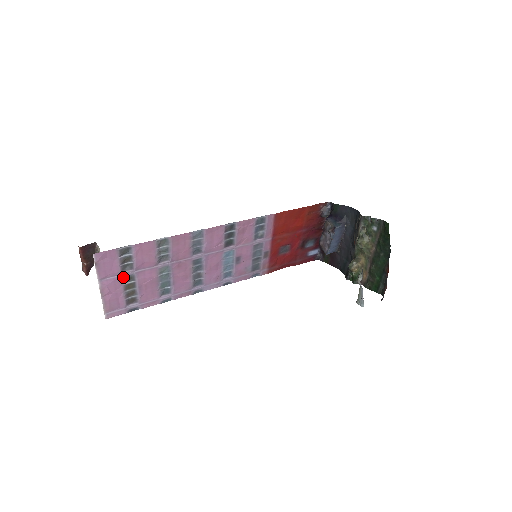
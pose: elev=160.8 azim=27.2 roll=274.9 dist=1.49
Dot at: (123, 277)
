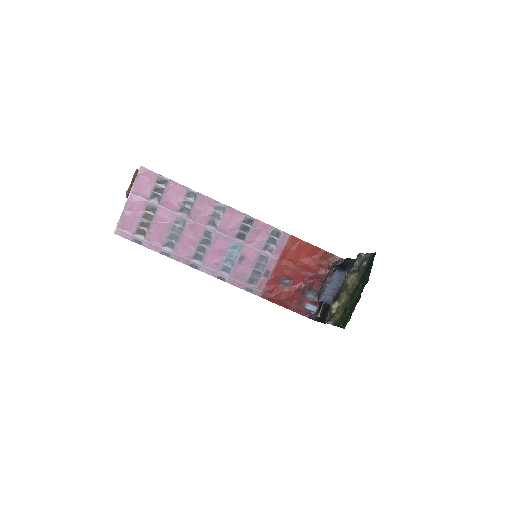
Dot at: (148, 204)
